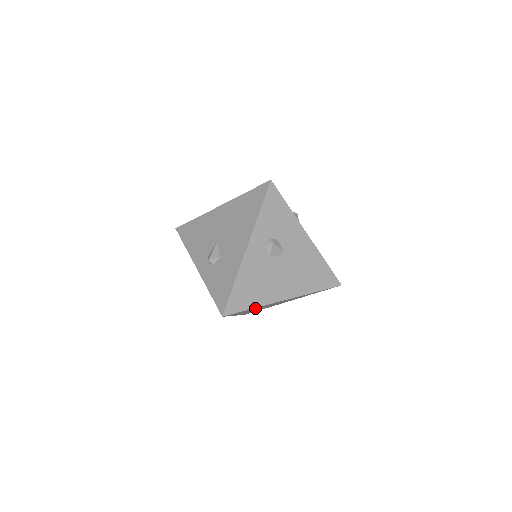
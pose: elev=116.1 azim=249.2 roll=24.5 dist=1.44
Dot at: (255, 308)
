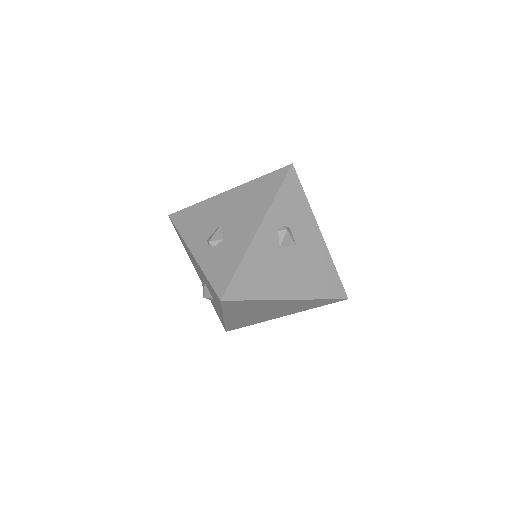
Dot at: (255, 304)
